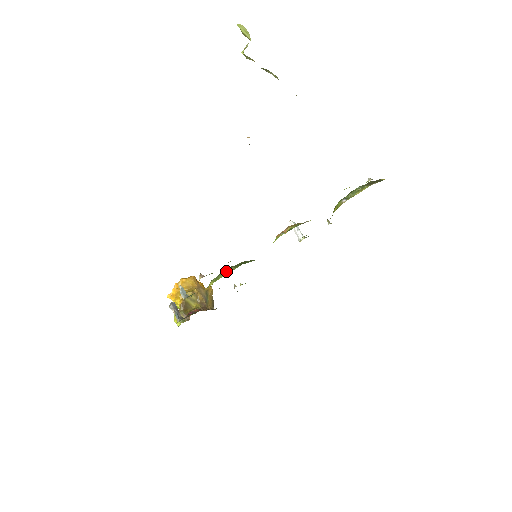
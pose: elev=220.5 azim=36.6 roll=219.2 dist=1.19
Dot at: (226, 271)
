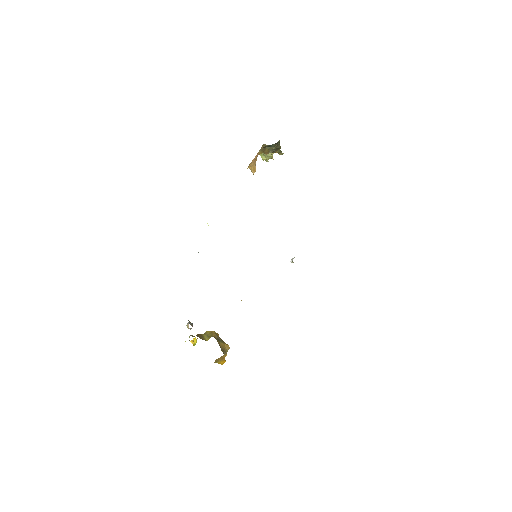
Dot at: occluded
